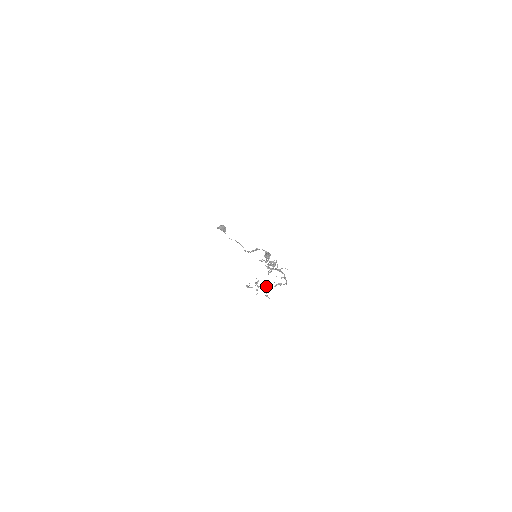
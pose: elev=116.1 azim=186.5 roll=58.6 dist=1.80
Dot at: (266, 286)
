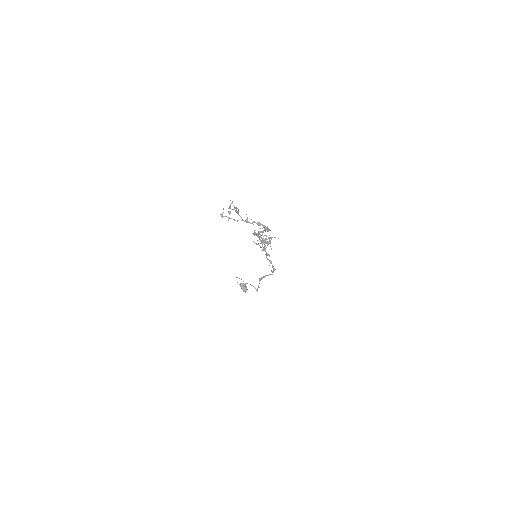
Dot at: (242, 219)
